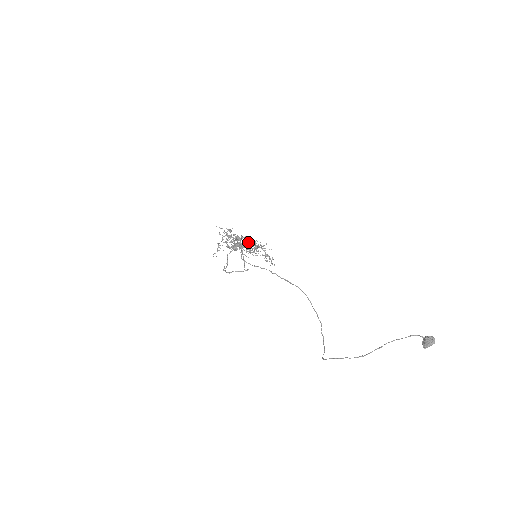
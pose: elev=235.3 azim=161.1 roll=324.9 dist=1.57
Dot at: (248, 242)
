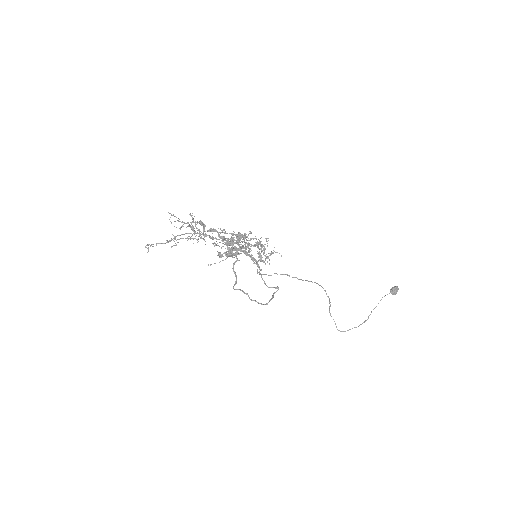
Dot at: (236, 238)
